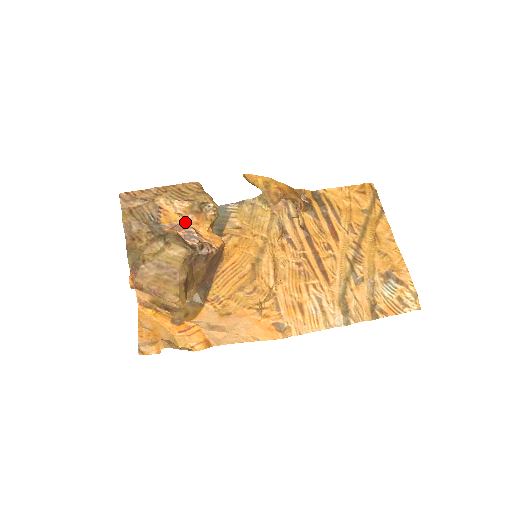
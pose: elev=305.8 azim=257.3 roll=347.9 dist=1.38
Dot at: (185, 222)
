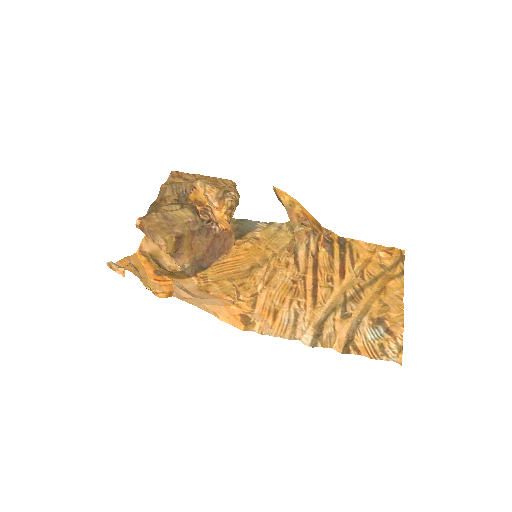
Dot at: (207, 201)
